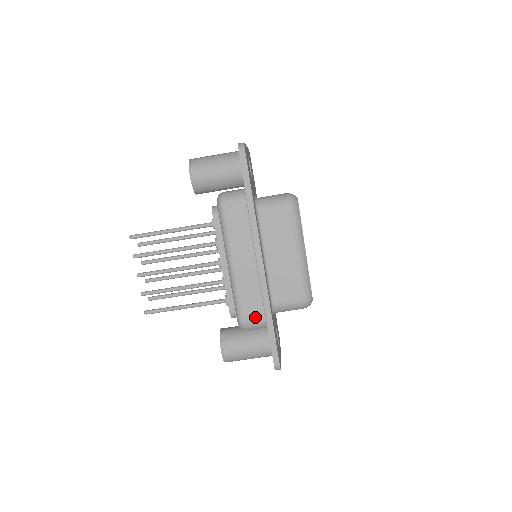
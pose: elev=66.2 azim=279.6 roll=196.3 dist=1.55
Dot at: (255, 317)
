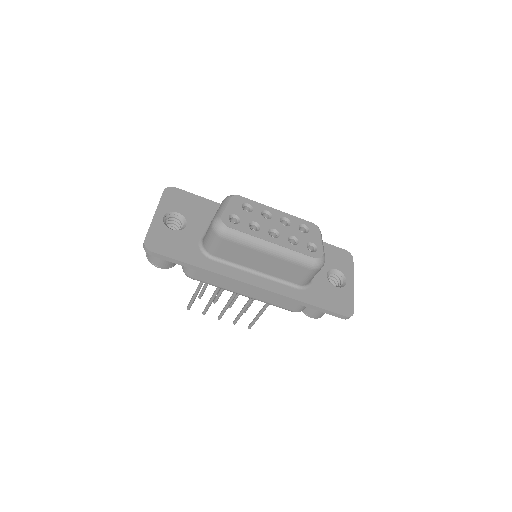
Dot at: (297, 305)
